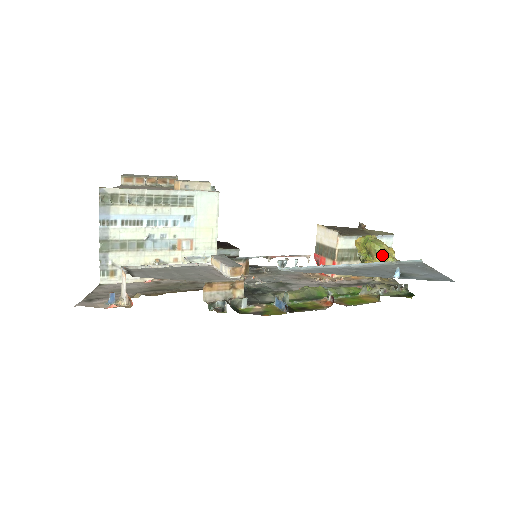
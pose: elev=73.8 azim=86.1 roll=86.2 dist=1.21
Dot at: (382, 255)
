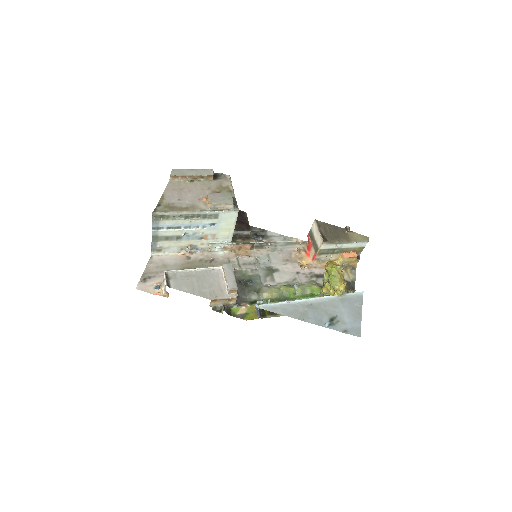
Dot at: (335, 289)
